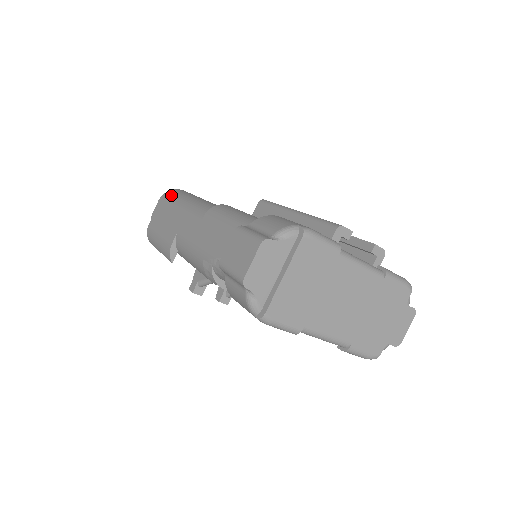
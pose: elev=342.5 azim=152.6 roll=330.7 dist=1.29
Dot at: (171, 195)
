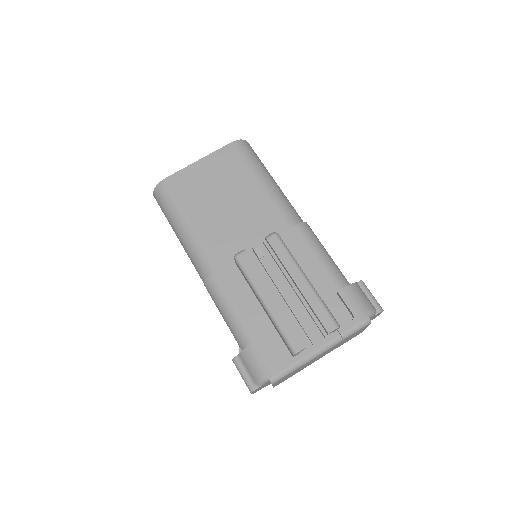
Dot at: (161, 204)
